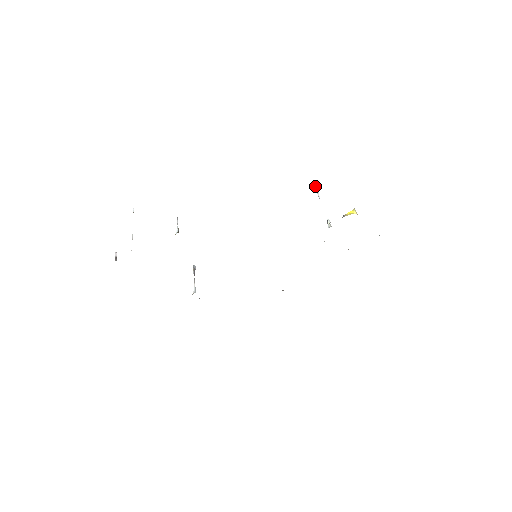
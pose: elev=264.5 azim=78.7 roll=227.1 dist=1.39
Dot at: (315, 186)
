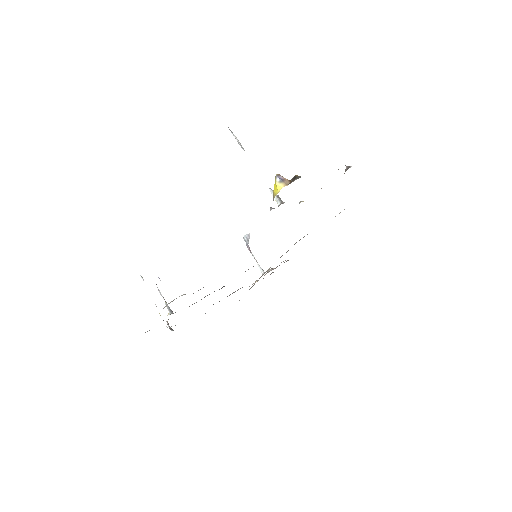
Dot at: occluded
